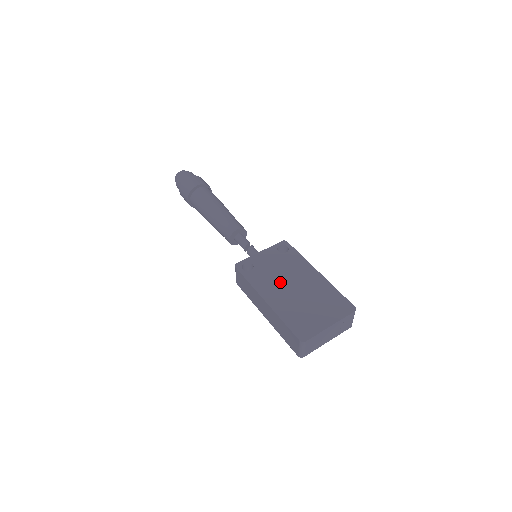
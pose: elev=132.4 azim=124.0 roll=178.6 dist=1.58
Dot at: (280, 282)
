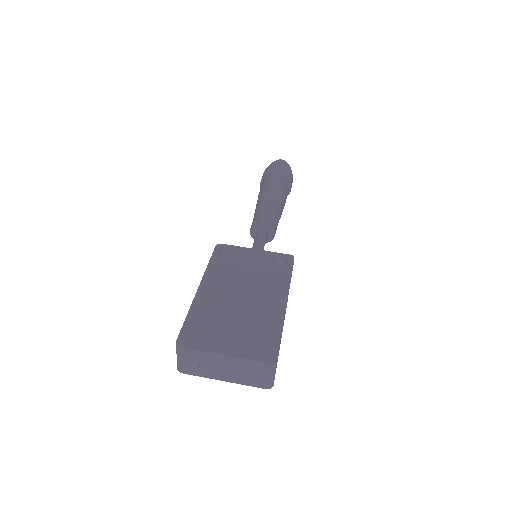
Dot at: (236, 283)
